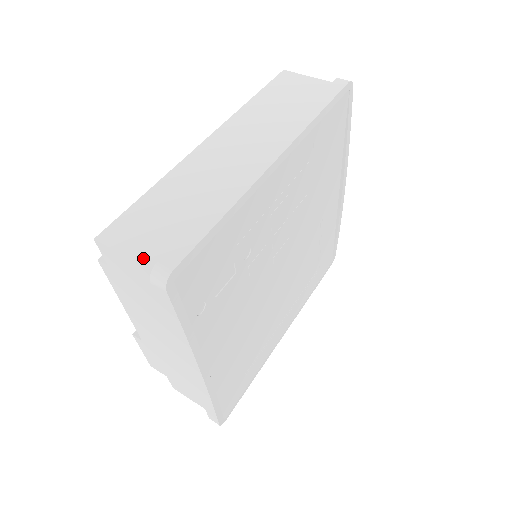
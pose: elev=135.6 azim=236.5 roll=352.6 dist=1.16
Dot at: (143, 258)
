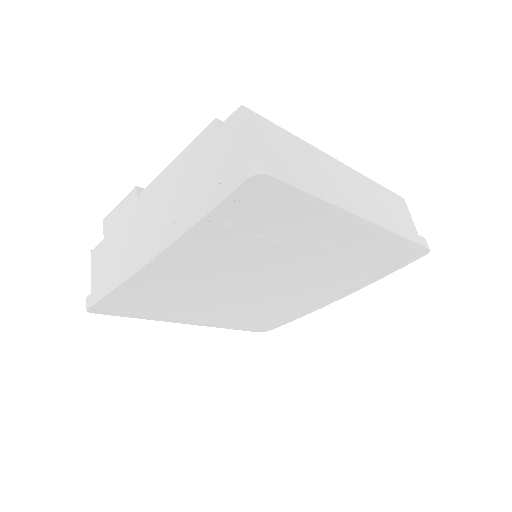
Dot at: (256, 149)
